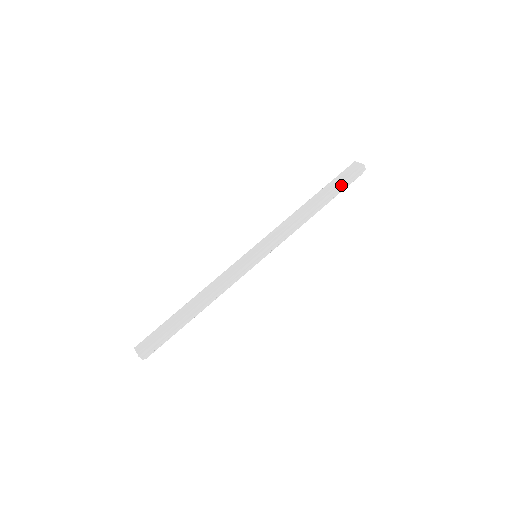
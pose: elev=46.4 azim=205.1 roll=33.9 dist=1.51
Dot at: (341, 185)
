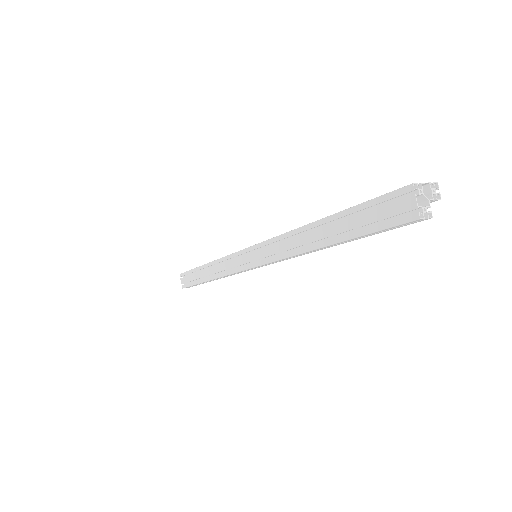
Dot at: (364, 235)
